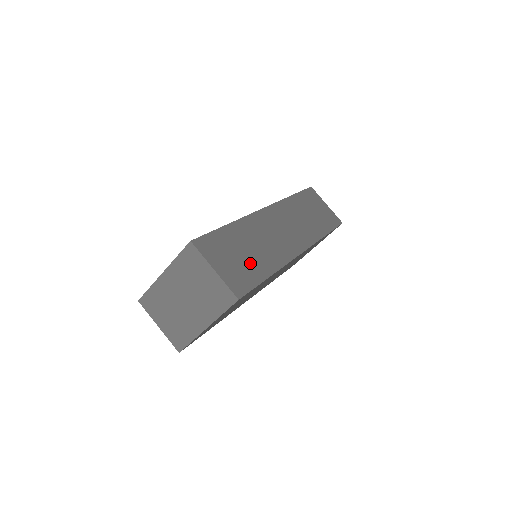
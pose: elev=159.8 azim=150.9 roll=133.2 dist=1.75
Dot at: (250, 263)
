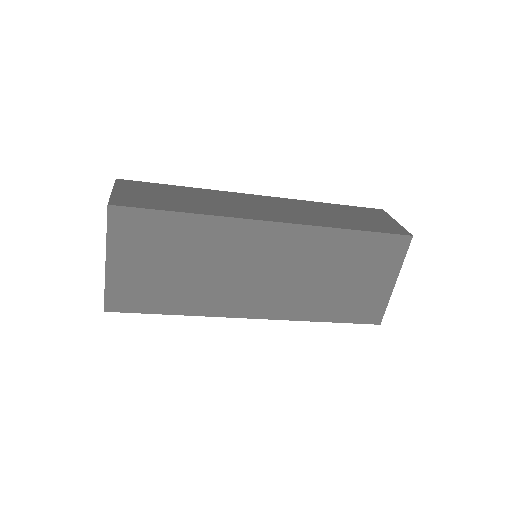
Dot at: (168, 201)
